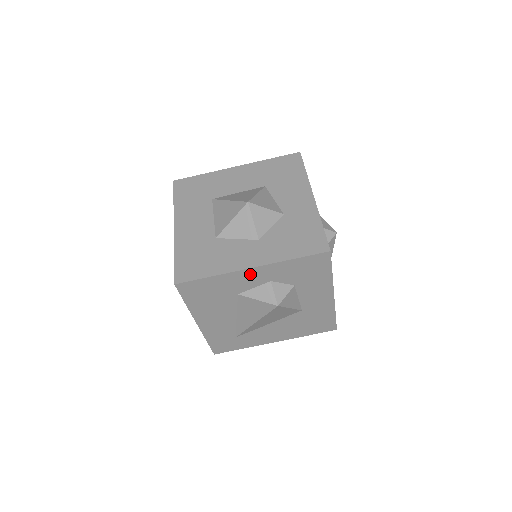
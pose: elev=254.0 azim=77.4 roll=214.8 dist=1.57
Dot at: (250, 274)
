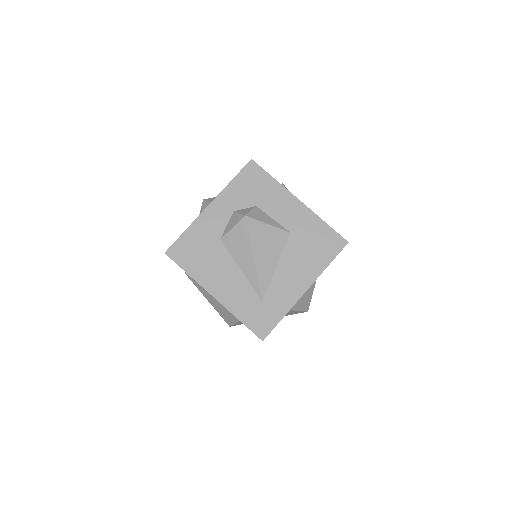
Dot at: (212, 212)
